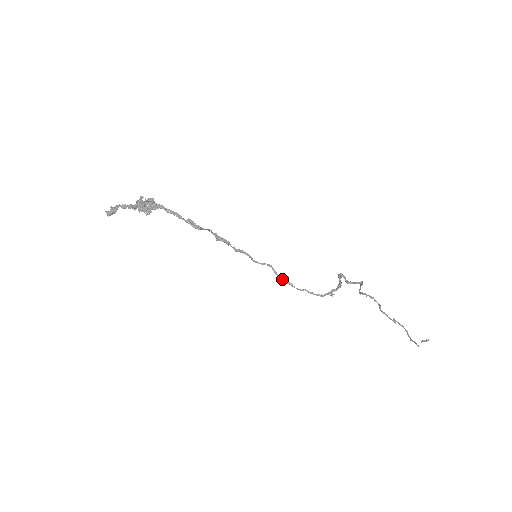
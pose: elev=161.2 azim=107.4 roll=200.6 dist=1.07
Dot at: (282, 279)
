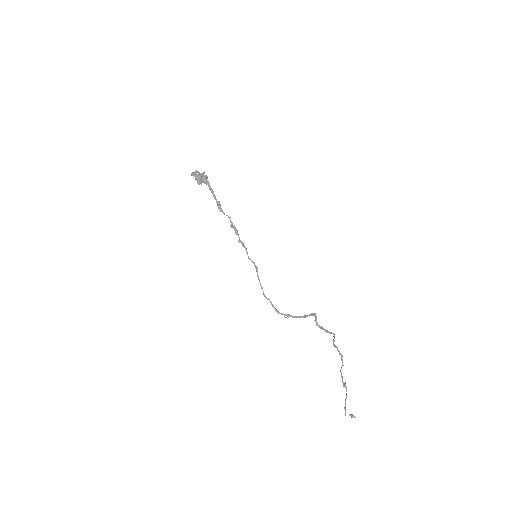
Dot at: occluded
